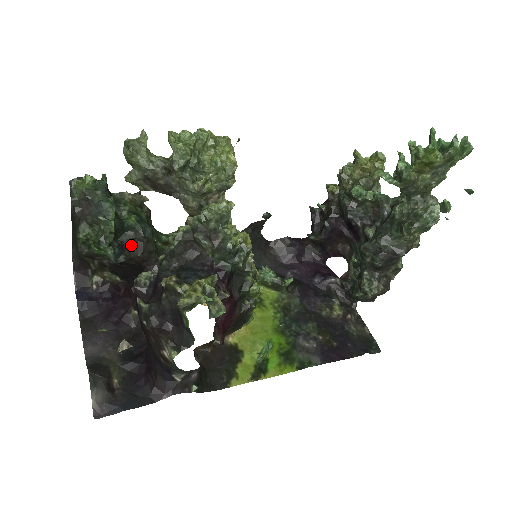
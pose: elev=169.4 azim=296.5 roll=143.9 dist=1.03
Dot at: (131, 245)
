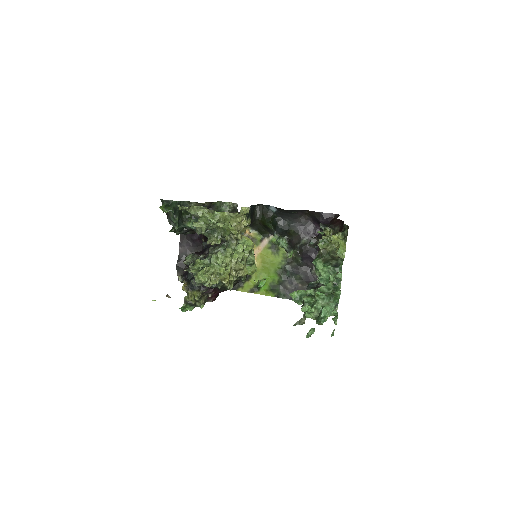
Dot at: (192, 230)
